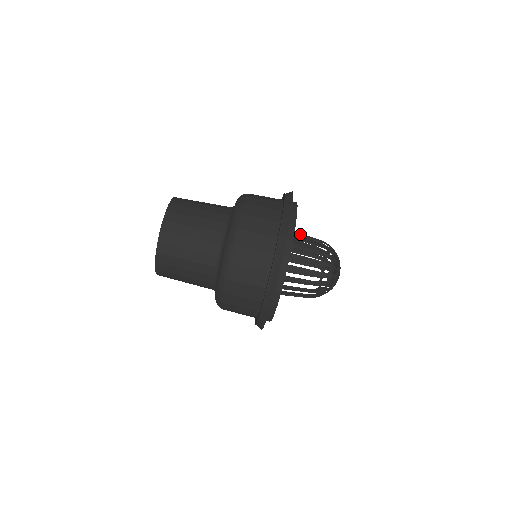
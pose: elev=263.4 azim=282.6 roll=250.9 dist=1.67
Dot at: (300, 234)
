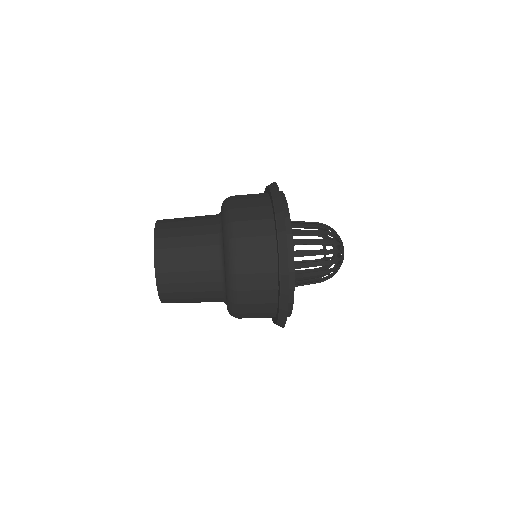
Dot at: occluded
